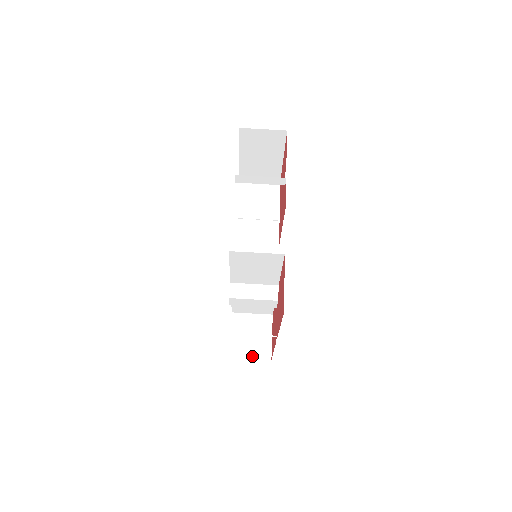
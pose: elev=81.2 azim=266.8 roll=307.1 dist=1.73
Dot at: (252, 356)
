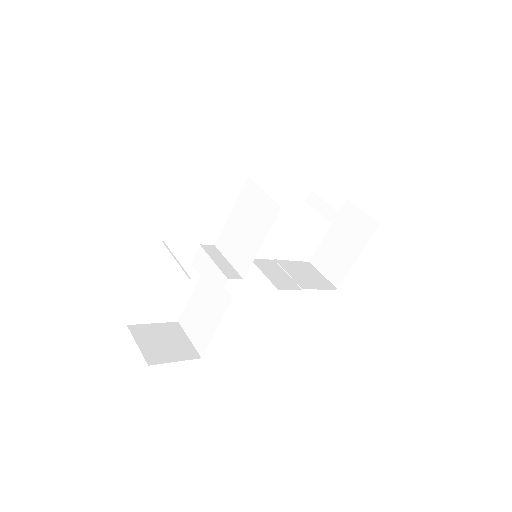
Dot at: (141, 346)
